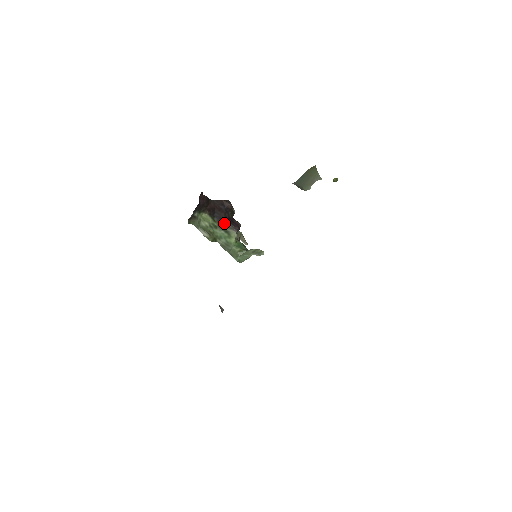
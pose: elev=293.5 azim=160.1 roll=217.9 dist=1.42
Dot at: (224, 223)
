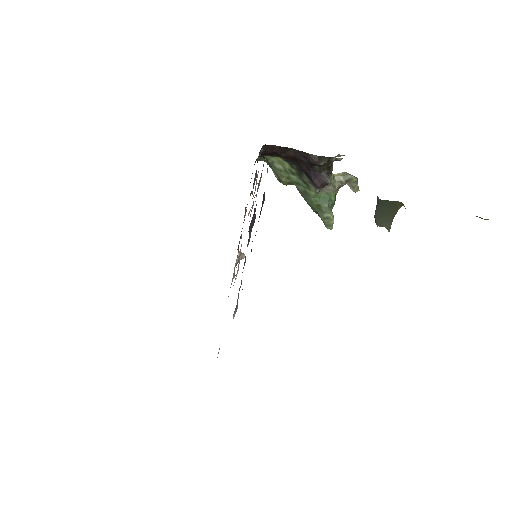
Dot at: (304, 174)
